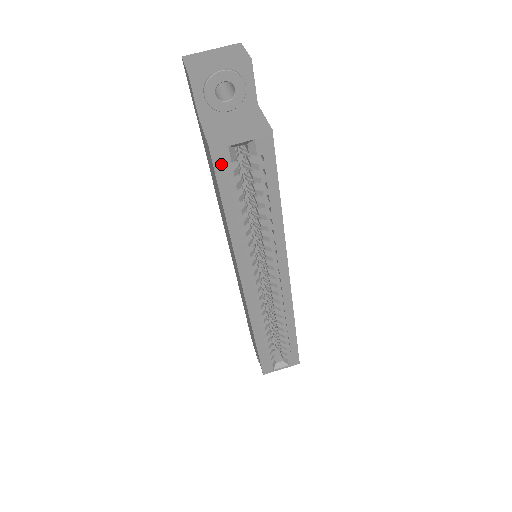
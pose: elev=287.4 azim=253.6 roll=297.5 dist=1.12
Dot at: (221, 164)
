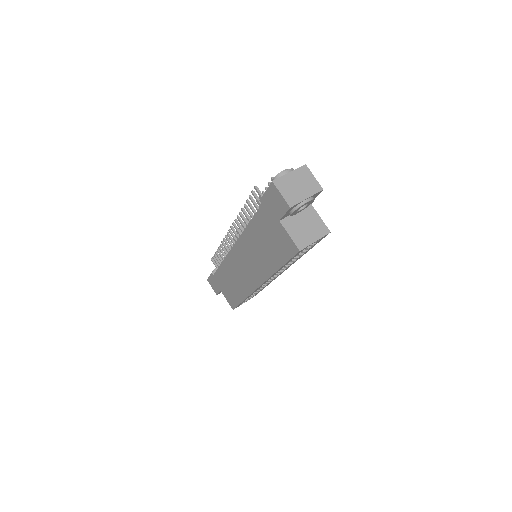
Dot at: (298, 253)
